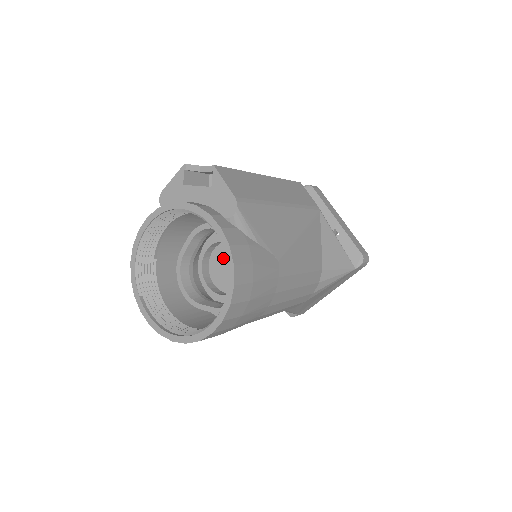
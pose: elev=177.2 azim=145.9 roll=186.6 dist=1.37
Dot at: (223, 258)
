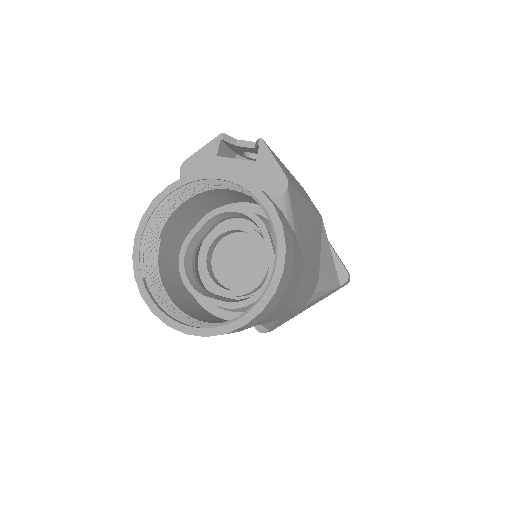
Dot at: (222, 253)
